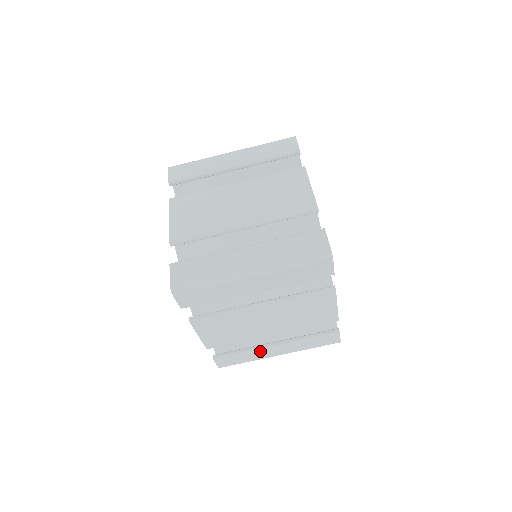
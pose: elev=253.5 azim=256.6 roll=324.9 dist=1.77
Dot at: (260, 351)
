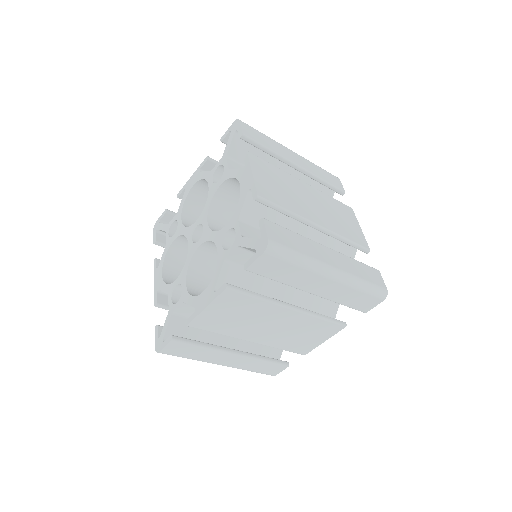
Dot at: occluded
